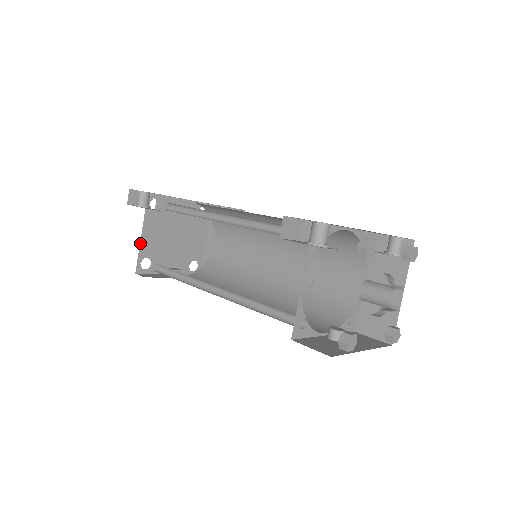
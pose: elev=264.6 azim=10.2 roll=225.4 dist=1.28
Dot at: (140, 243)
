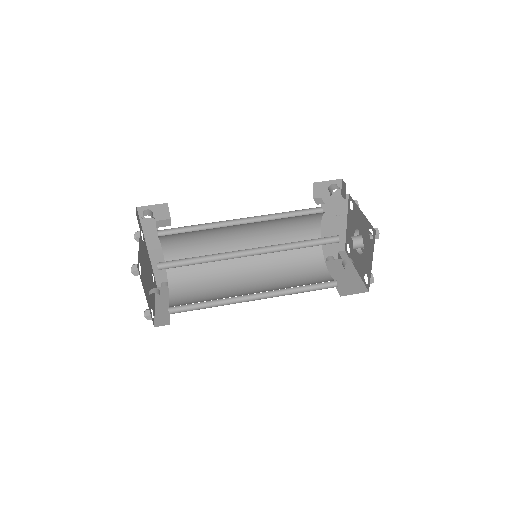
Dot at: occluded
